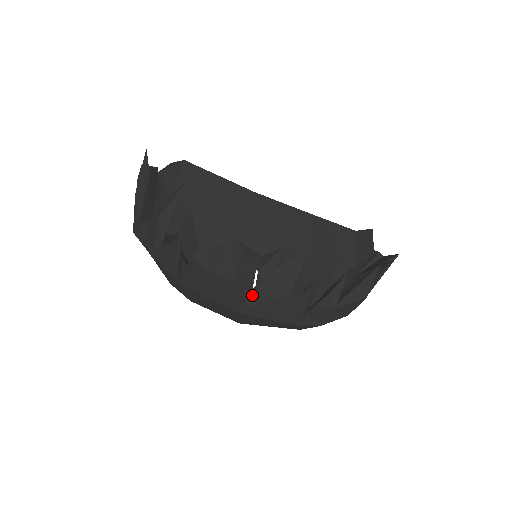
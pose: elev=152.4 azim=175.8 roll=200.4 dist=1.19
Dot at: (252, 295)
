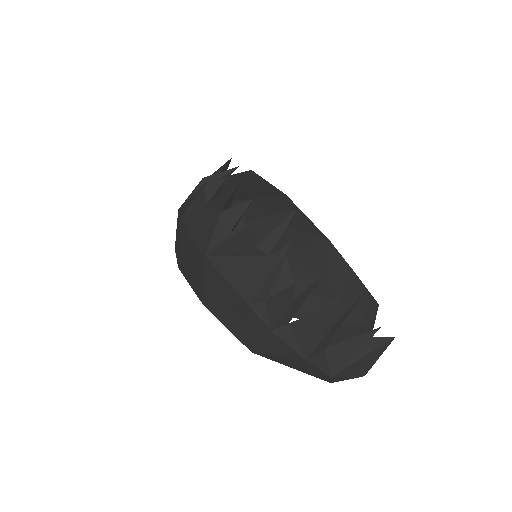
Dot at: (227, 240)
